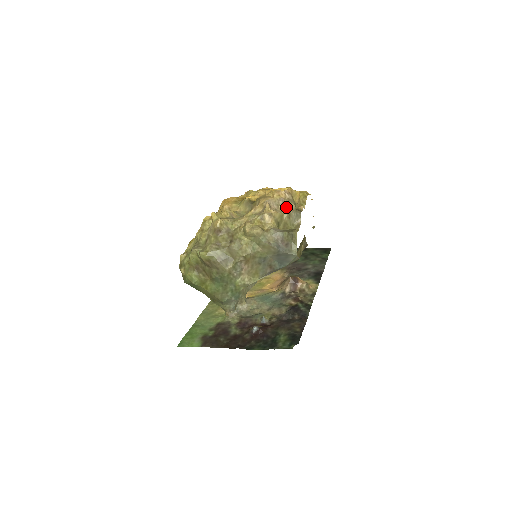
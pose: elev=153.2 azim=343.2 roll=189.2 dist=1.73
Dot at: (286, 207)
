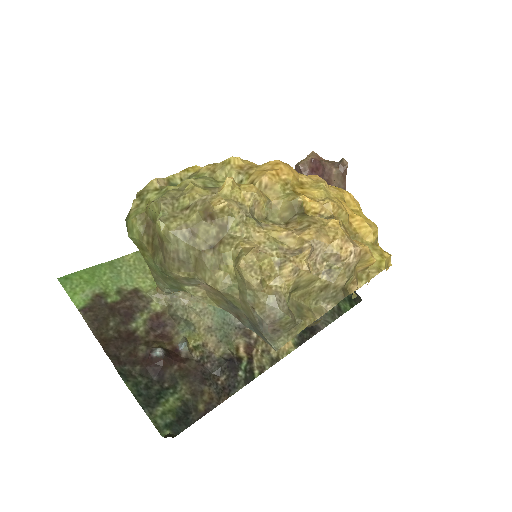
Dot at: (332, 274)
